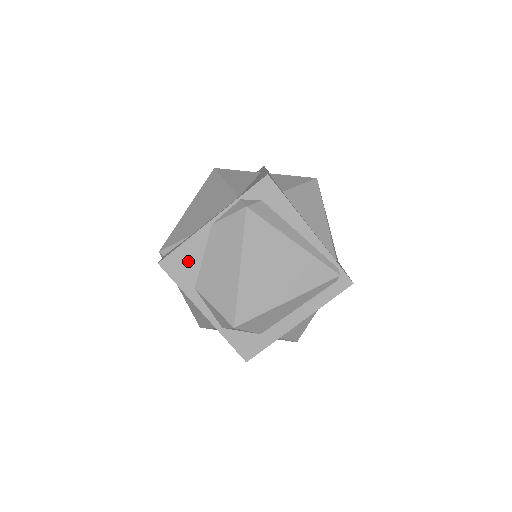
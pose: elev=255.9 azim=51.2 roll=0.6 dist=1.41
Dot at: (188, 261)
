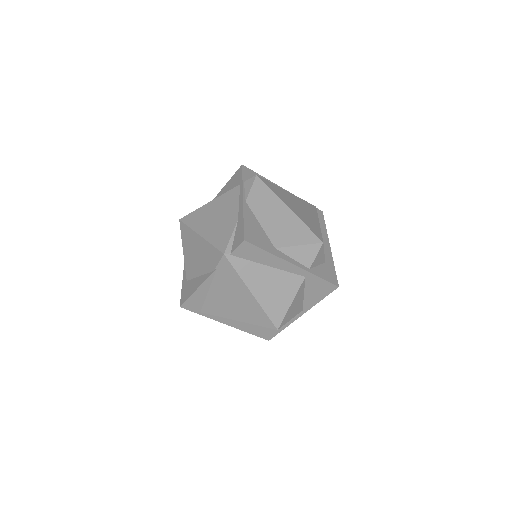
Dot at: (256, 231)
